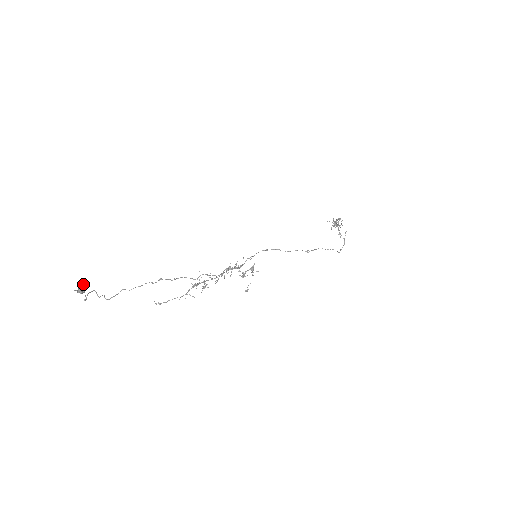
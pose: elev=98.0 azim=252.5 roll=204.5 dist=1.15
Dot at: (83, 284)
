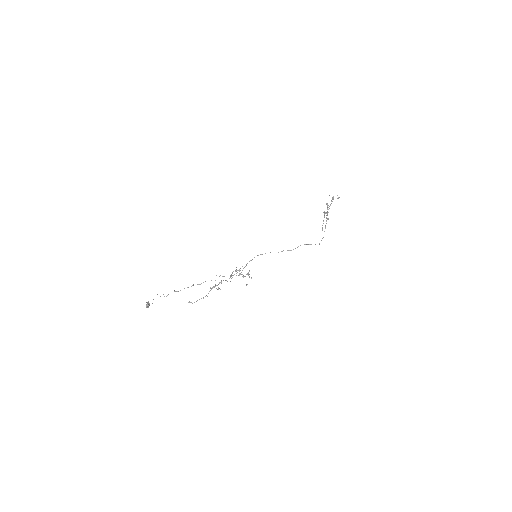
Dot at: (148, 304)
